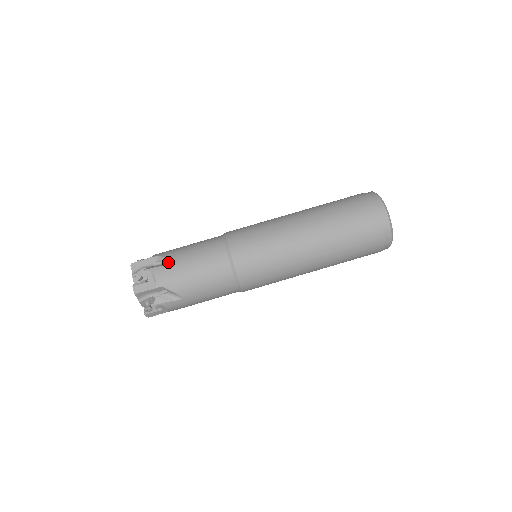
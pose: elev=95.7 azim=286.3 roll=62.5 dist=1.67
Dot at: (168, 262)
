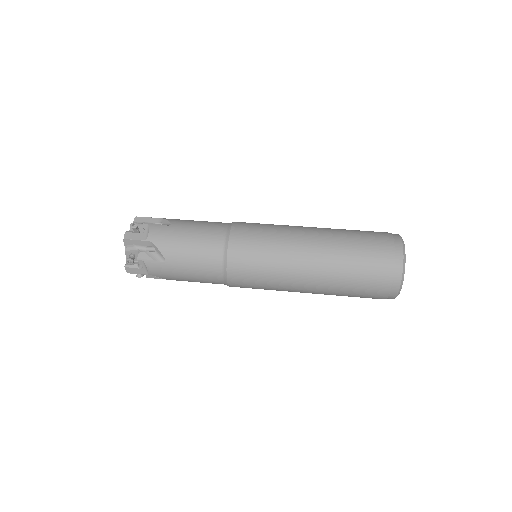
Dot at: (168, 224)
